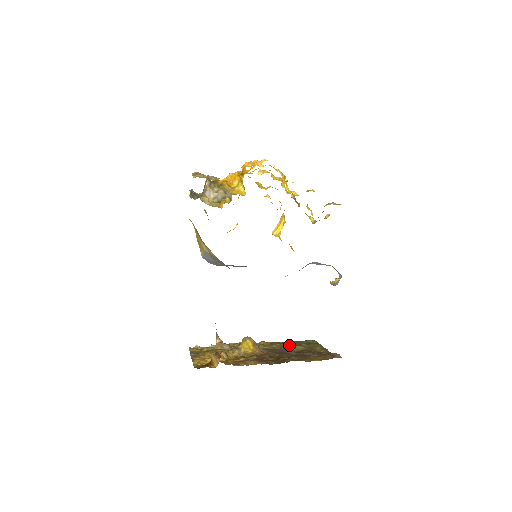
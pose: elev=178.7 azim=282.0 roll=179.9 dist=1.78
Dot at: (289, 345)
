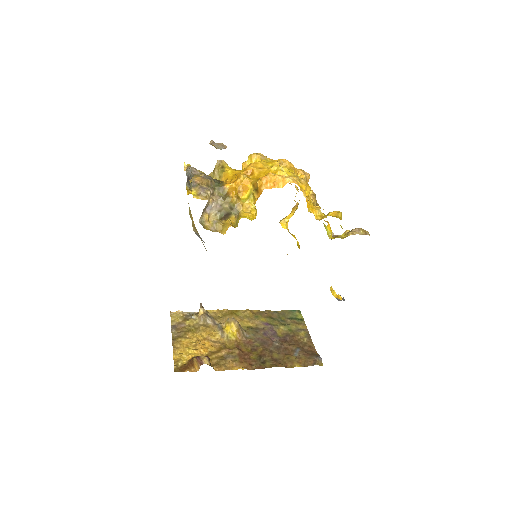
Dot at: (274, 321)
